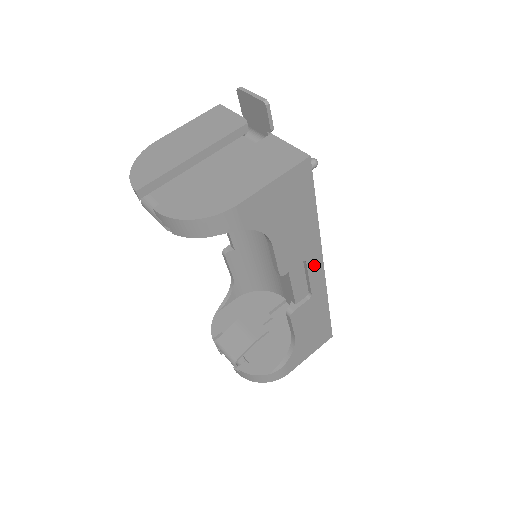
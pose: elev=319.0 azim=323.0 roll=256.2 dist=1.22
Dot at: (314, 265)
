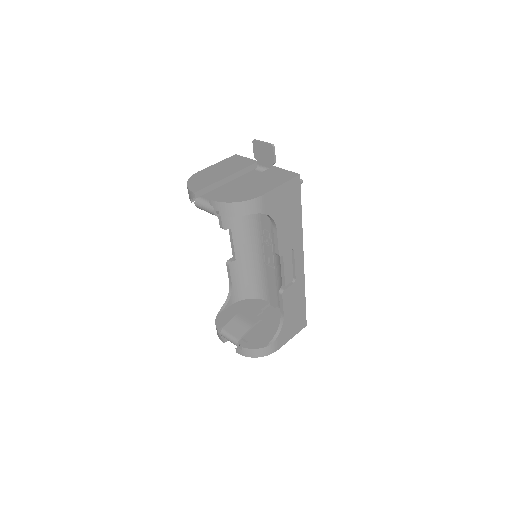
Dot at: (298, 255)
